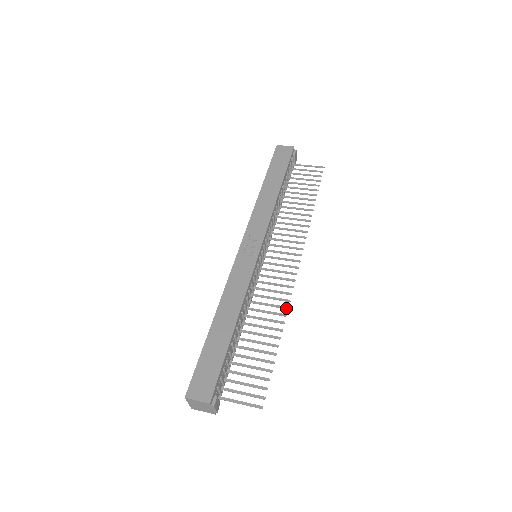
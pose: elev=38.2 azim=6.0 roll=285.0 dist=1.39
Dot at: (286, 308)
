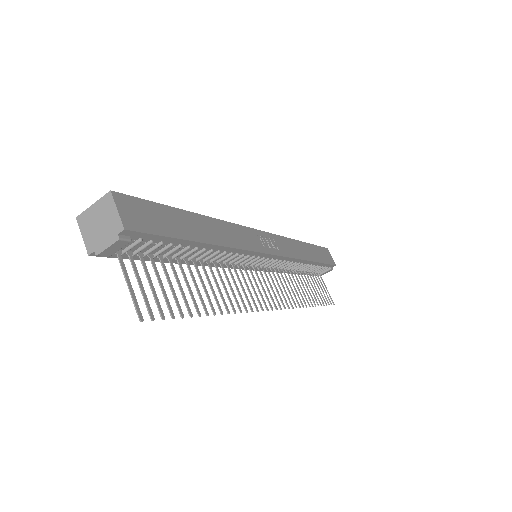
Dot at: occluded
